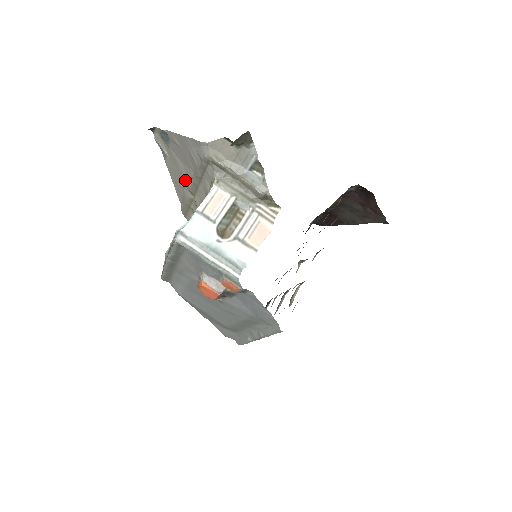
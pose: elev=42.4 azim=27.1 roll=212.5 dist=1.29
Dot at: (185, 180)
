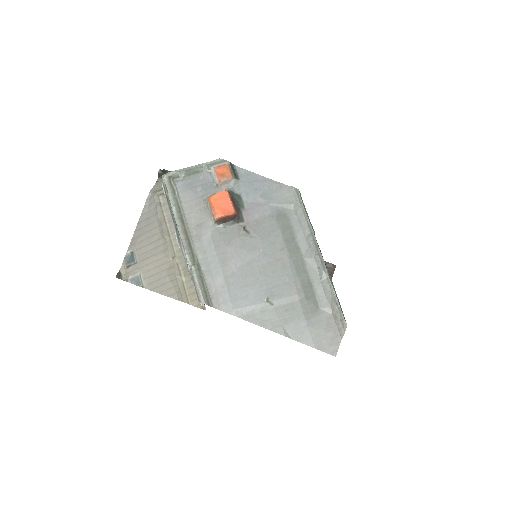
Dot at: (162, 258)
